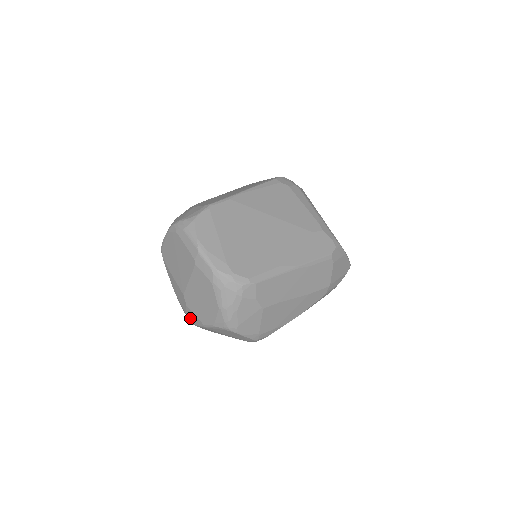
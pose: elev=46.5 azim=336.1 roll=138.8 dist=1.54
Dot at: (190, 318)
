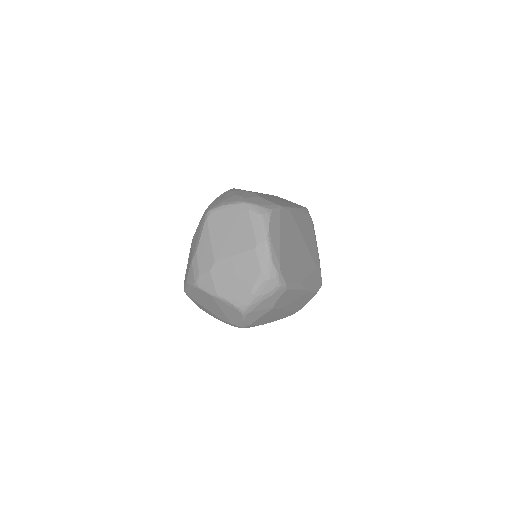
Dot at: (201, 282)
